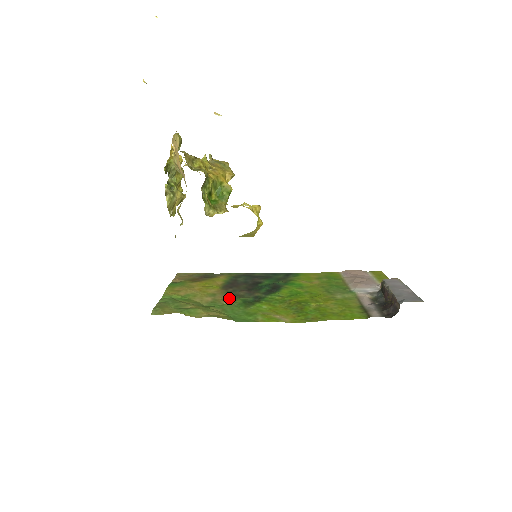
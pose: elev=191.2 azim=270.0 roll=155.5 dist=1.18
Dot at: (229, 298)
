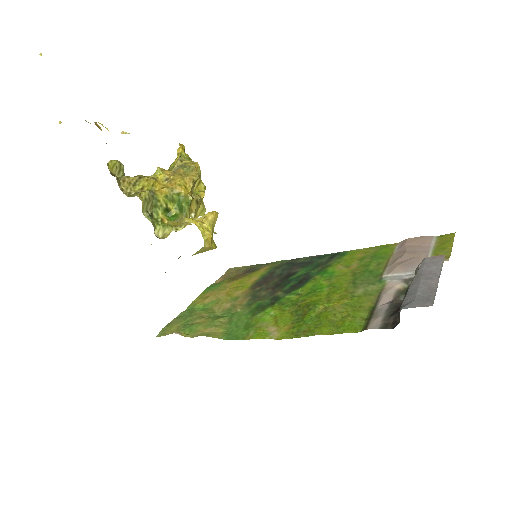
Dot at: (248, 302)
